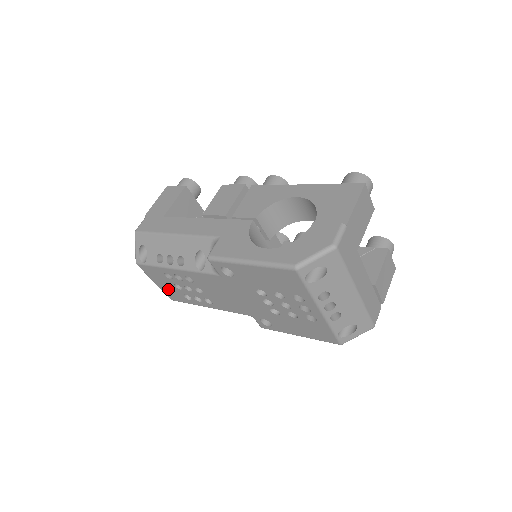
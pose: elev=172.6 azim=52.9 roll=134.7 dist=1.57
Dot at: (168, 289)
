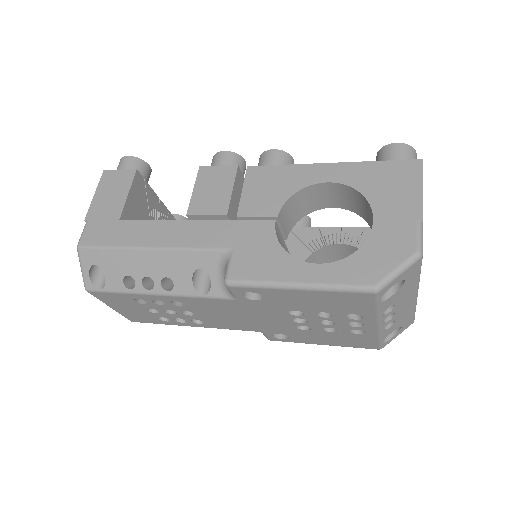
Dot at: (132, 313)
